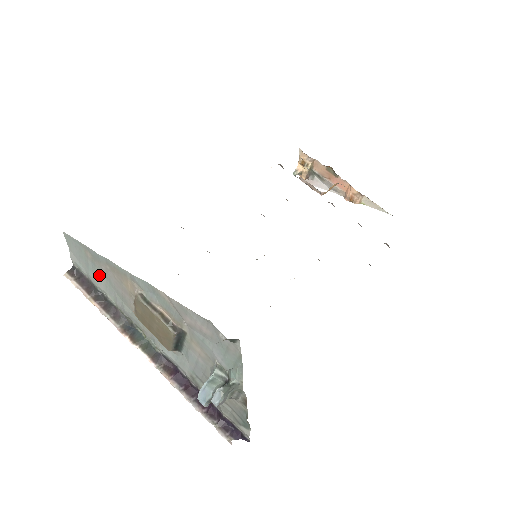
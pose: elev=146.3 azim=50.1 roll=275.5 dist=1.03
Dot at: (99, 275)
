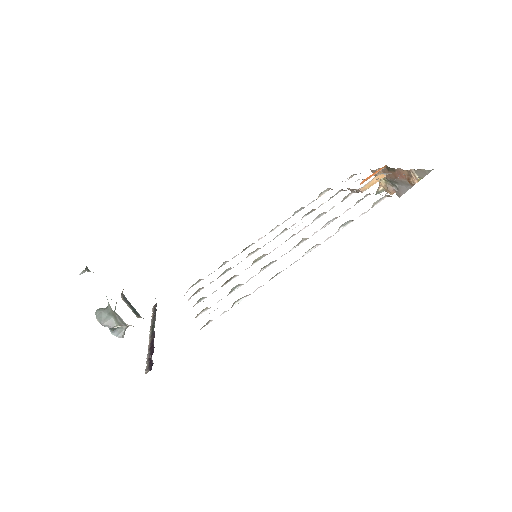
Dot at: occluded
